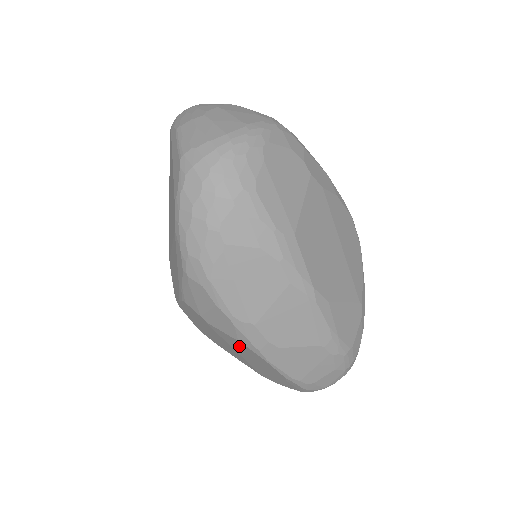
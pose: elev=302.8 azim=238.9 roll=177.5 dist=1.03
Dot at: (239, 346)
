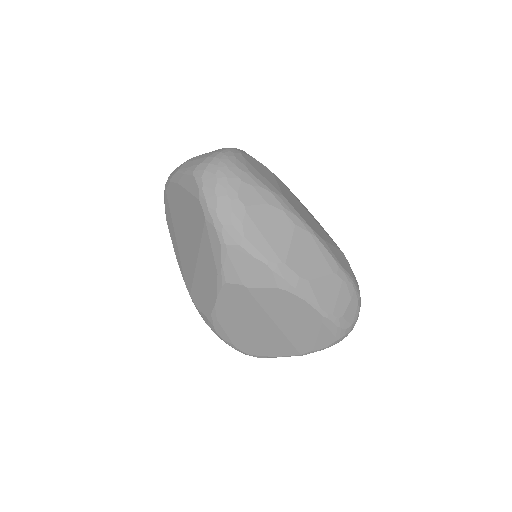
Dot at: (278, 302)
